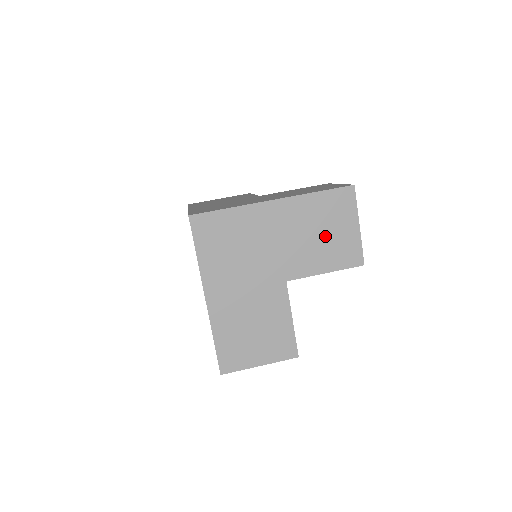
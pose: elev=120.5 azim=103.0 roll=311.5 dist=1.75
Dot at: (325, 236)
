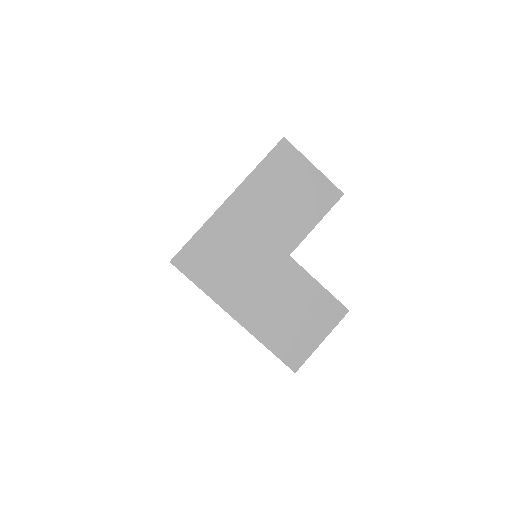
Dot at: (292, 195)
